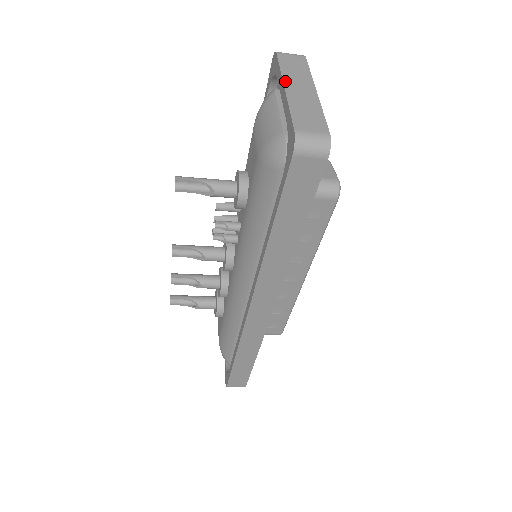
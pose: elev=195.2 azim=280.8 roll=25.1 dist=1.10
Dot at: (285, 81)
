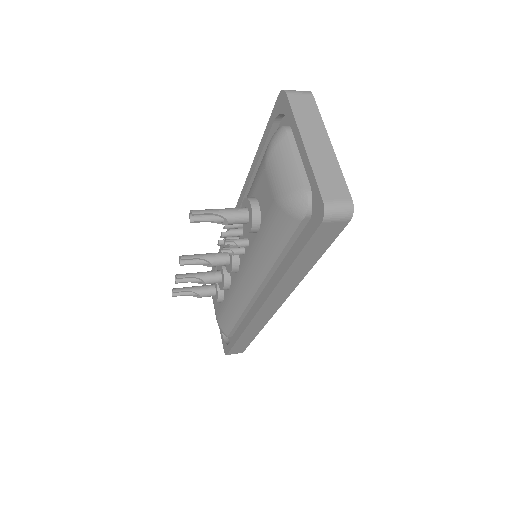
Dot at: (302, 135)
